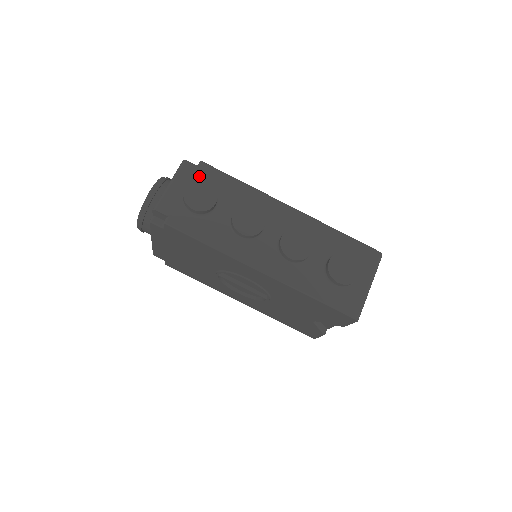
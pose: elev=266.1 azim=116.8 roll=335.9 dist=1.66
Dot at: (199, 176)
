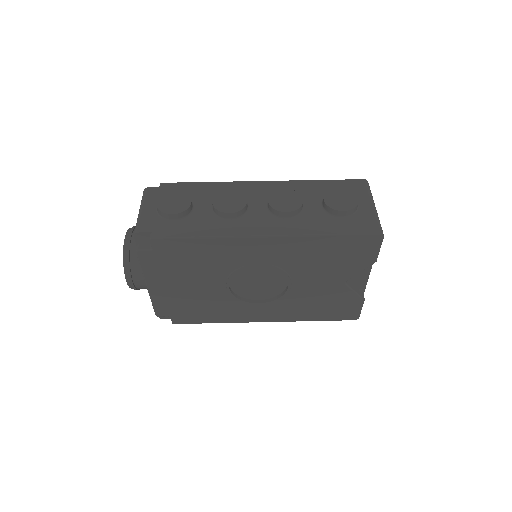
Dot at: occluded
